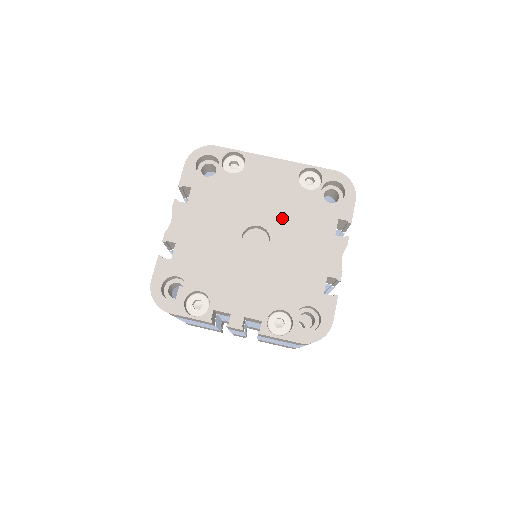
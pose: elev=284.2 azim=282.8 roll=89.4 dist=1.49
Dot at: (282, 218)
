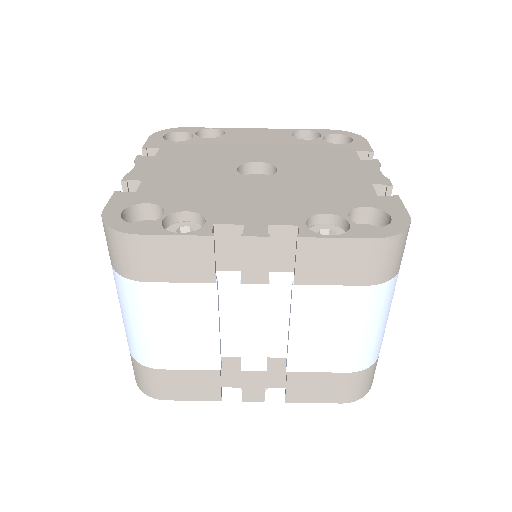
Dot at: (285, 155)
